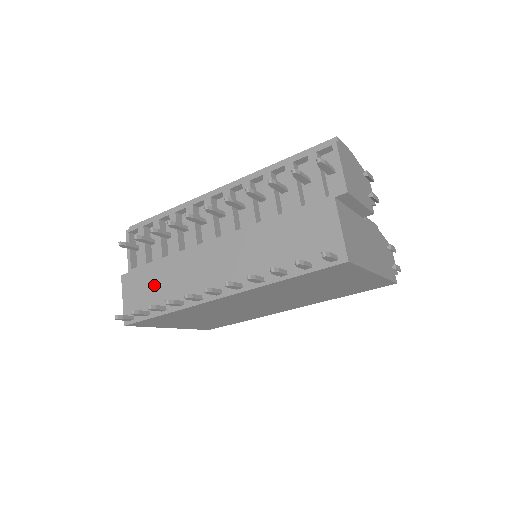
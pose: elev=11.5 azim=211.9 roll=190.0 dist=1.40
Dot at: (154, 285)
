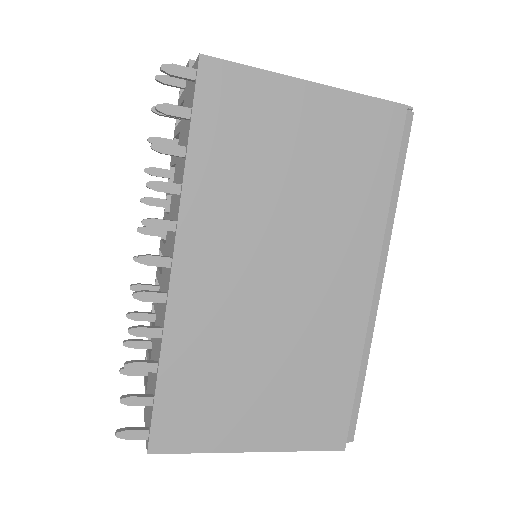
Dot at: occluded
